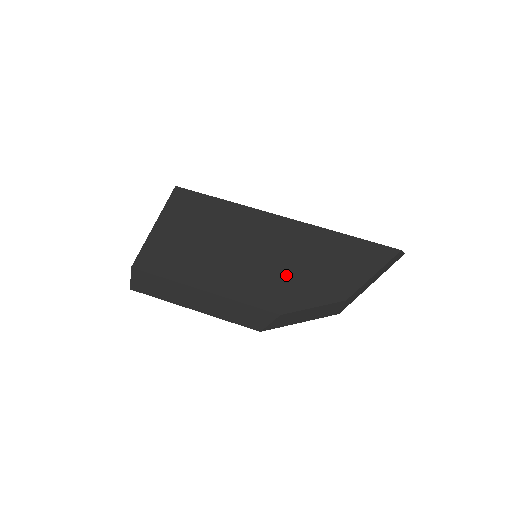
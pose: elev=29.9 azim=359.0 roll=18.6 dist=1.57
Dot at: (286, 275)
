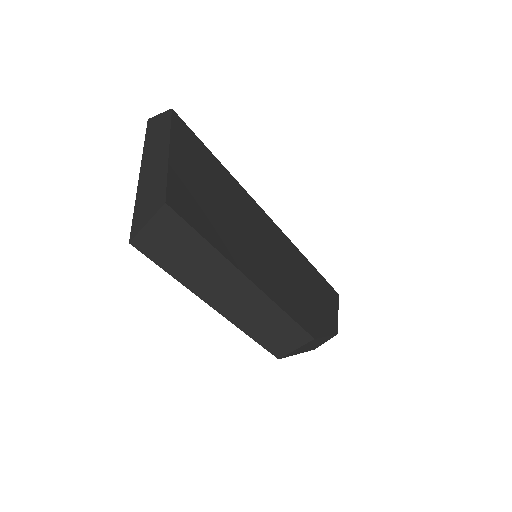
Dot at: (299, 290)
